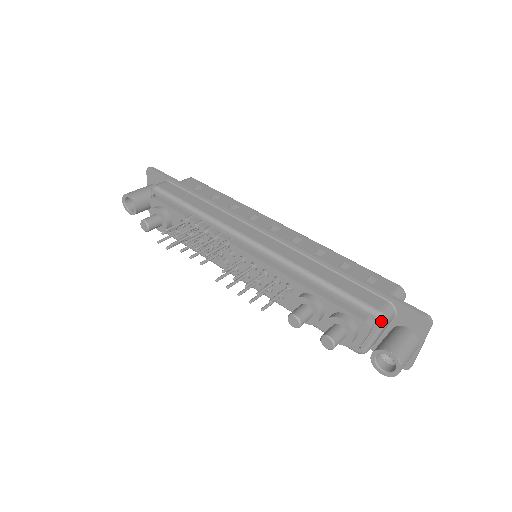
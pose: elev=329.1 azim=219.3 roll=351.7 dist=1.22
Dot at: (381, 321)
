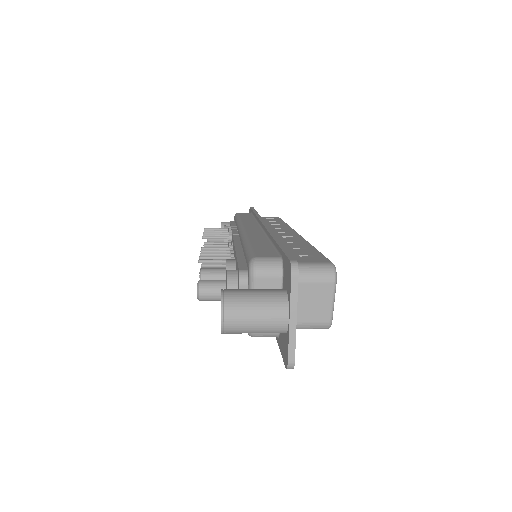
Dot at: (250, 268)
